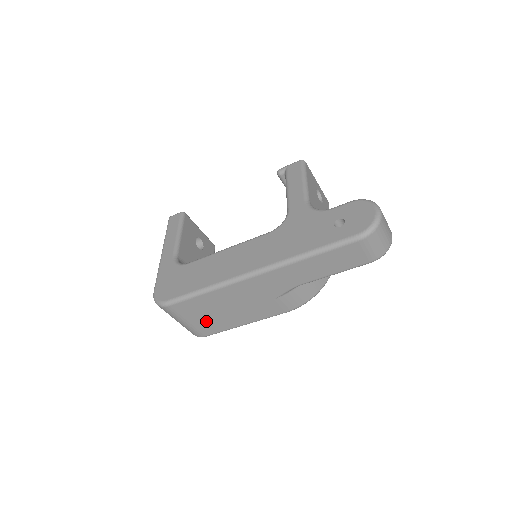
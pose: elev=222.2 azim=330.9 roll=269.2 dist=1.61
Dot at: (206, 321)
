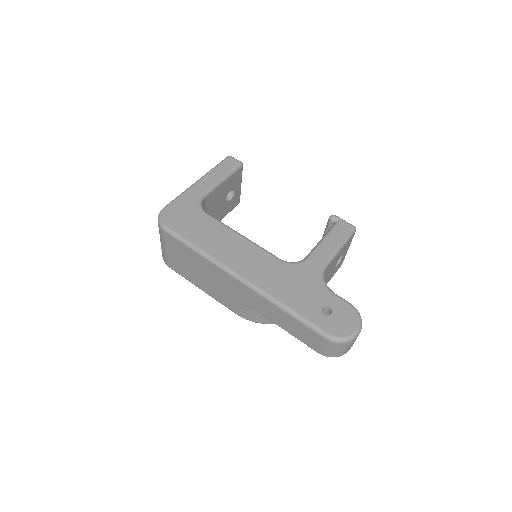
Dot at: (179, 262)
